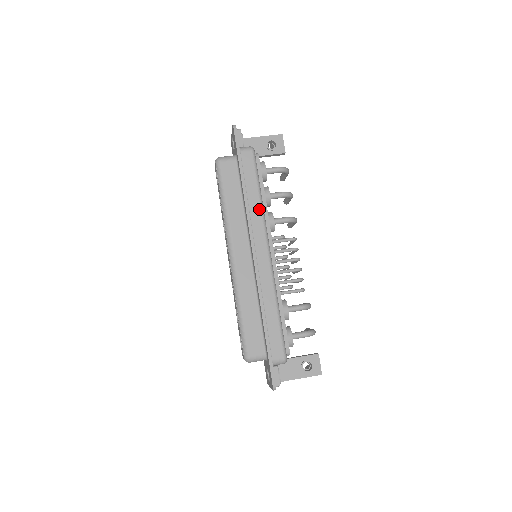
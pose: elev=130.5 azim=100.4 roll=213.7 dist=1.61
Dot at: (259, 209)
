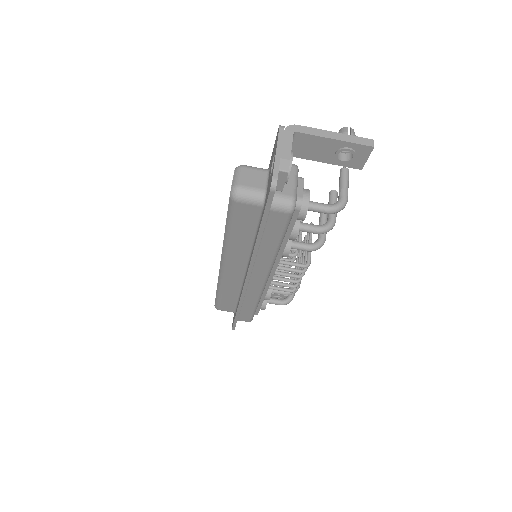
Dot at: (270, 258)
